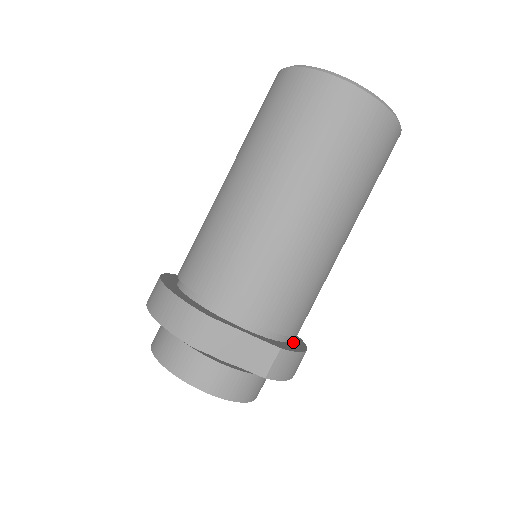
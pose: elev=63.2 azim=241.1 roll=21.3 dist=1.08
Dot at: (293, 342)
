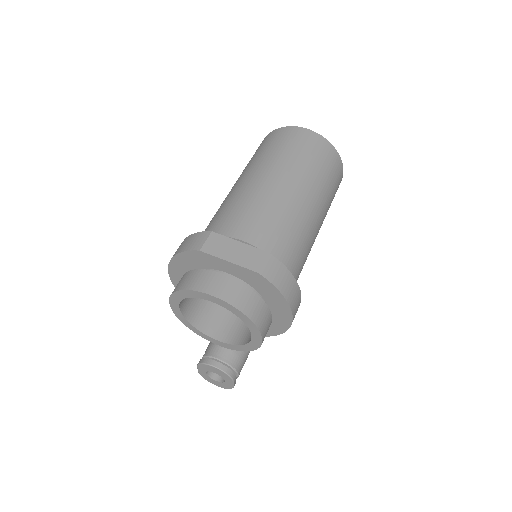
Dot at: occluded
